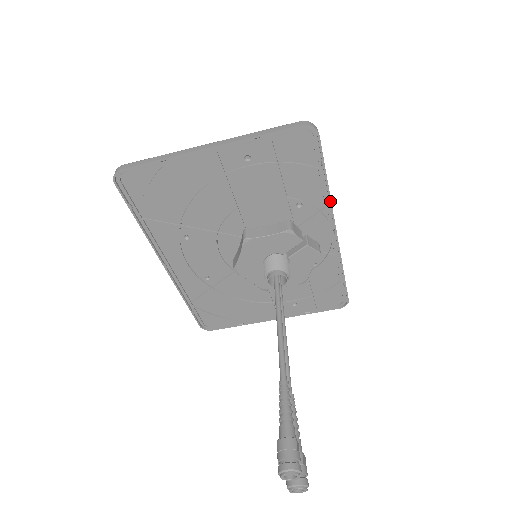
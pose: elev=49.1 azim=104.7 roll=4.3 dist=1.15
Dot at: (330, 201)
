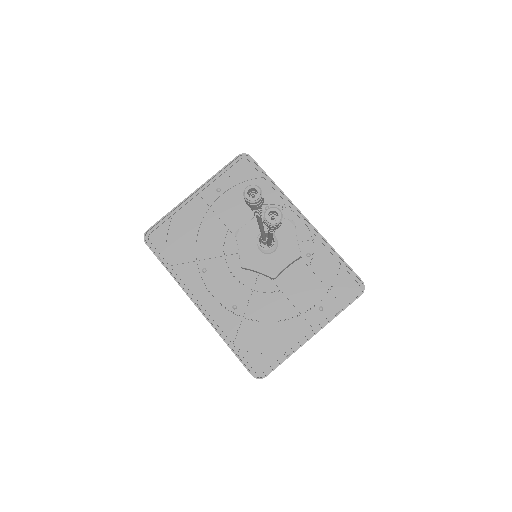
Dot at: (284, 195)
